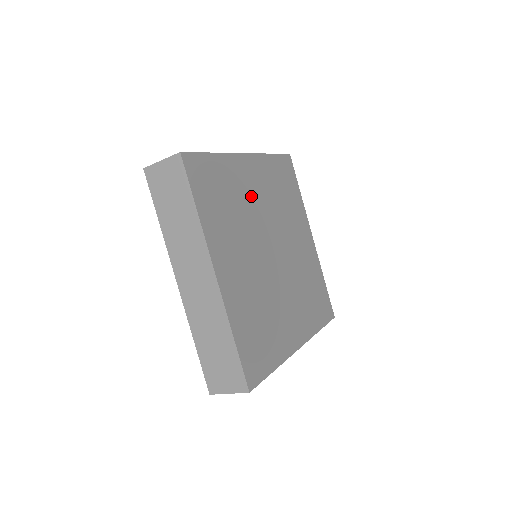
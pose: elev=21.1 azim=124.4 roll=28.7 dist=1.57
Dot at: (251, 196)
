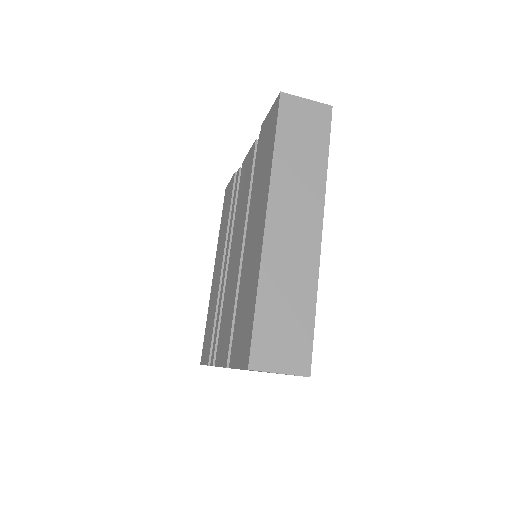
Dot at: occluded
